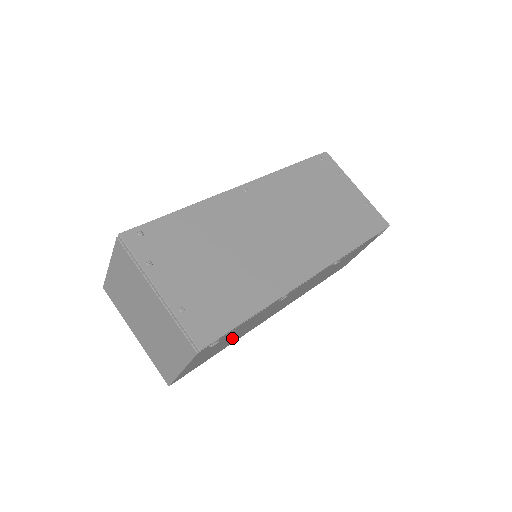
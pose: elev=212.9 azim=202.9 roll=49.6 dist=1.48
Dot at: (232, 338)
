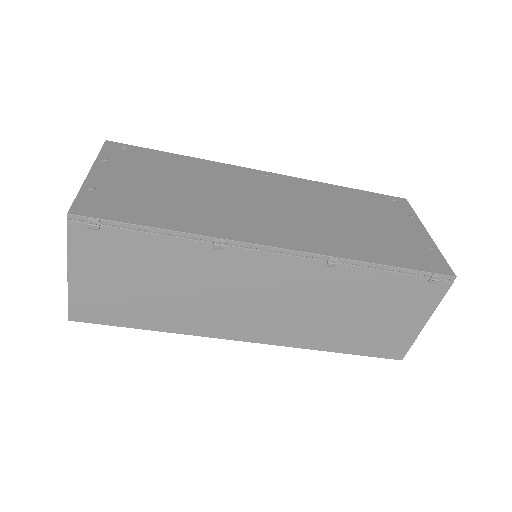
Dot at: (156, 294)
